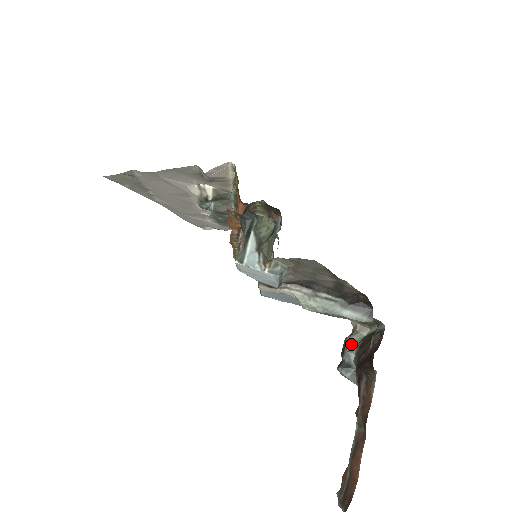
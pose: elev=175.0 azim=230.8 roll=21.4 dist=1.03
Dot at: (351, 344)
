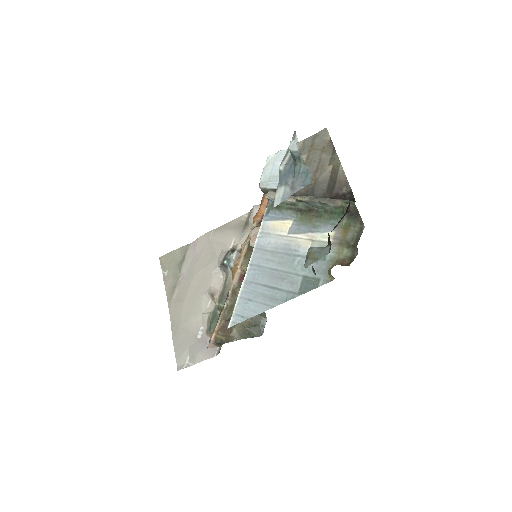
Dot at: occluded
